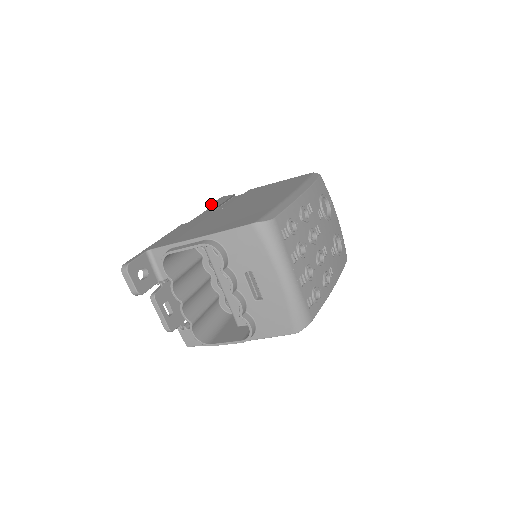
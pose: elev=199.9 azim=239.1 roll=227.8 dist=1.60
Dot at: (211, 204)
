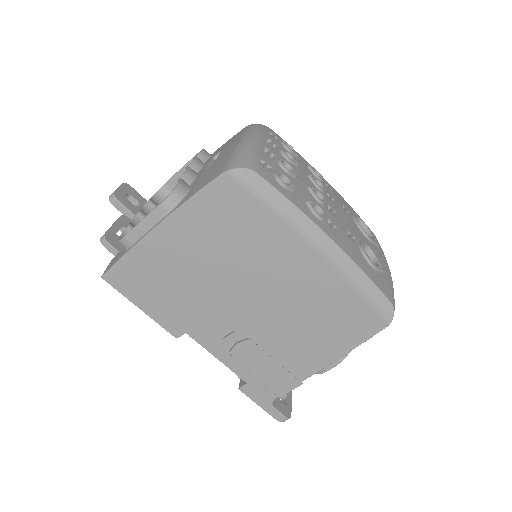
Dot at: occluded
